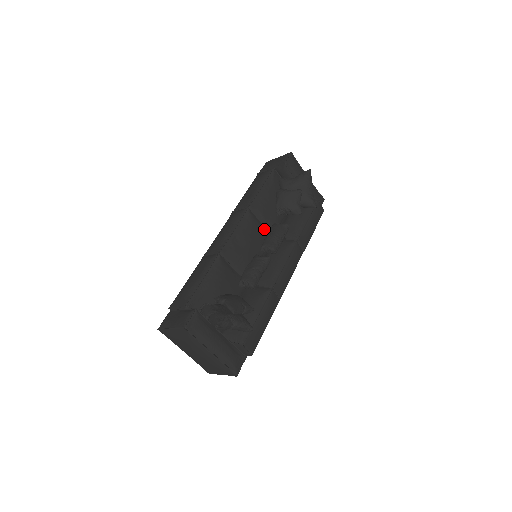
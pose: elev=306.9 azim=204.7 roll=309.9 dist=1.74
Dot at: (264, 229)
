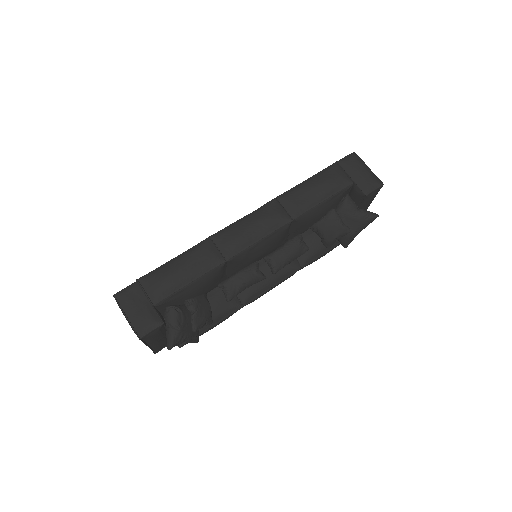
Dot at: (286, 238)
